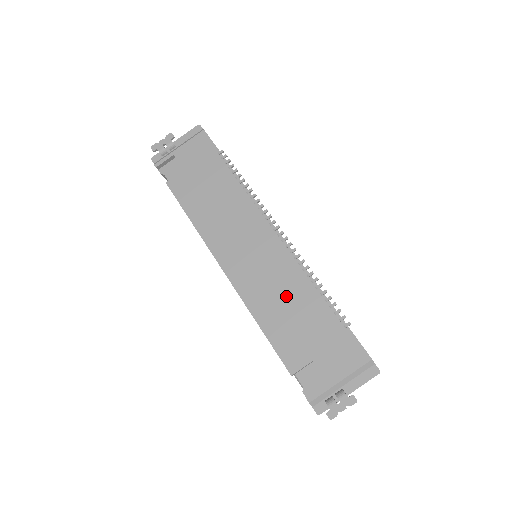
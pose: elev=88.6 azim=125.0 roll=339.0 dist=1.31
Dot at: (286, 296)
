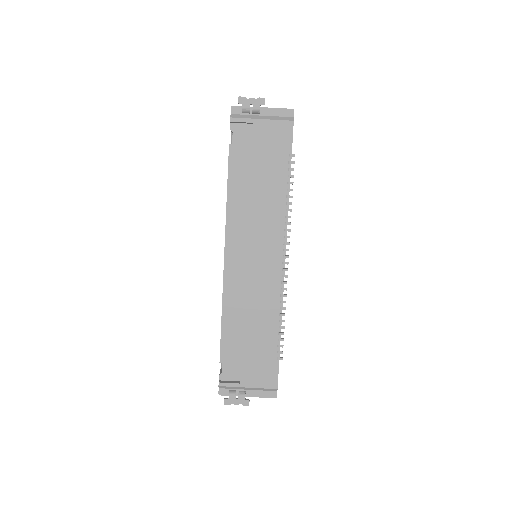
Dot at: (255, 310)
